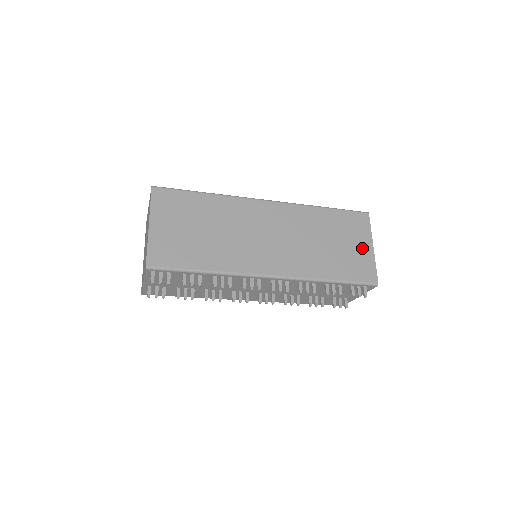
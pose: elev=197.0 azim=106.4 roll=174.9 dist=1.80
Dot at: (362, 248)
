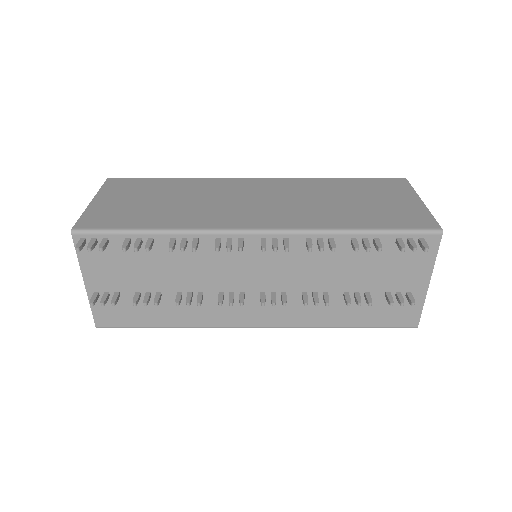
Dot at: (403, 202)
